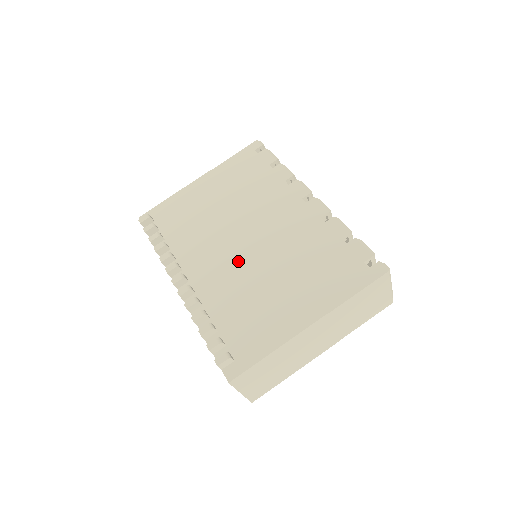
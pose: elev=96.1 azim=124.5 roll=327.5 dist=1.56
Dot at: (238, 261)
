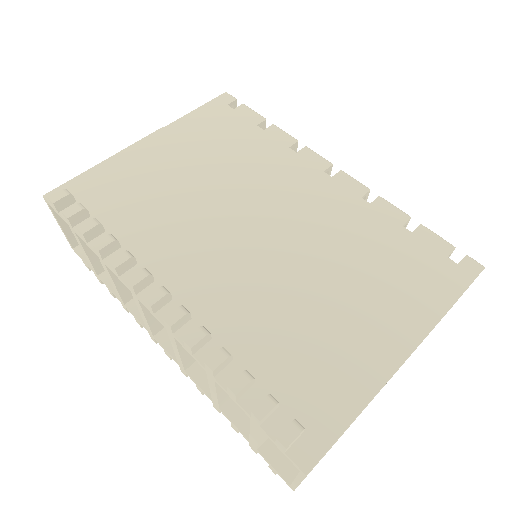
Dot at: (254, 262)
